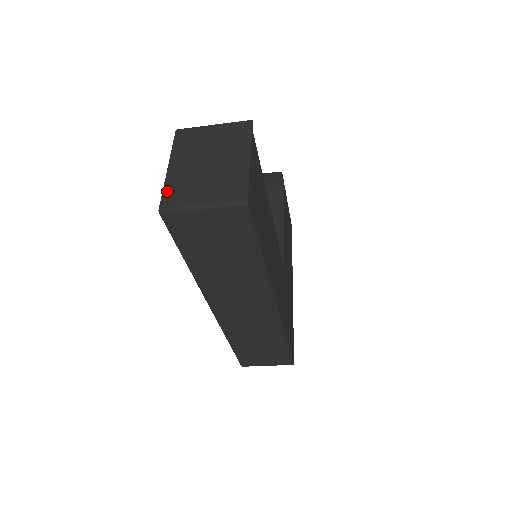
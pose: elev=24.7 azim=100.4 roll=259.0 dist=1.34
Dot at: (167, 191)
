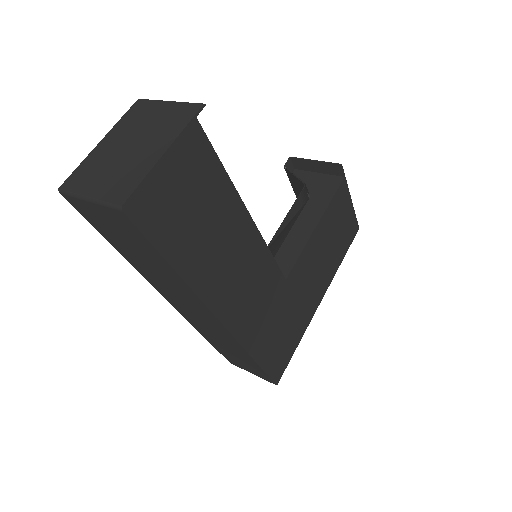
Dot at: (78, 169)
